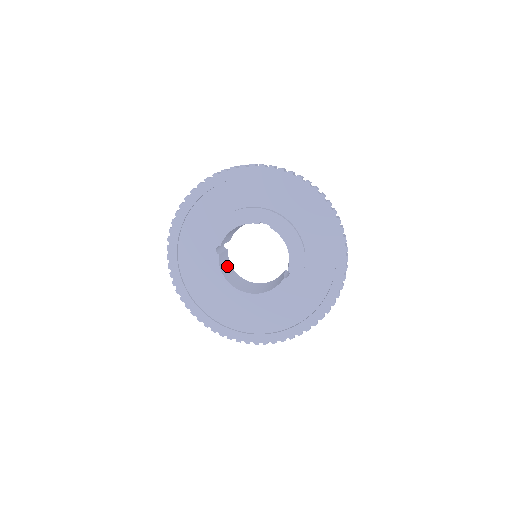
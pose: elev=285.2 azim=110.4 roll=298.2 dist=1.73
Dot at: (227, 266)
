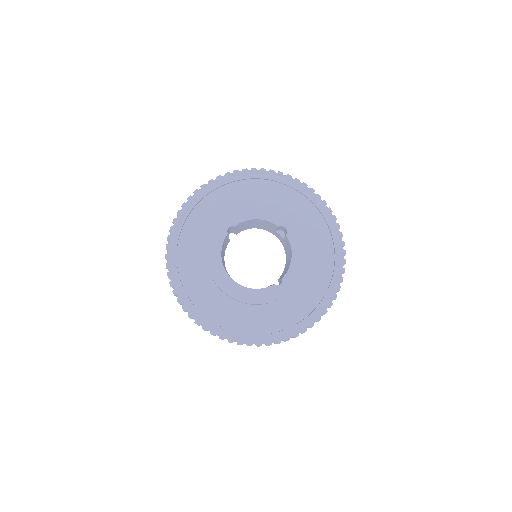
Dot at: (223, 252)
